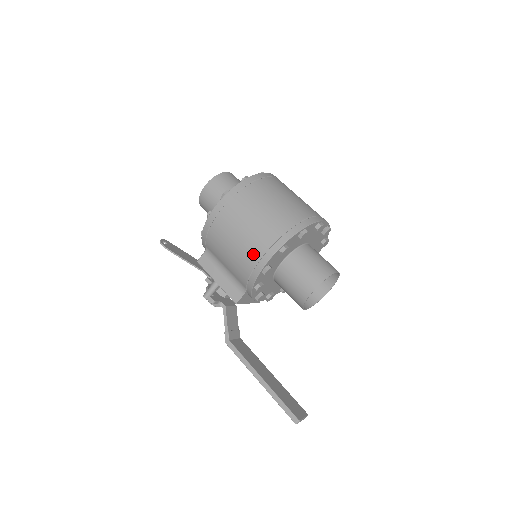
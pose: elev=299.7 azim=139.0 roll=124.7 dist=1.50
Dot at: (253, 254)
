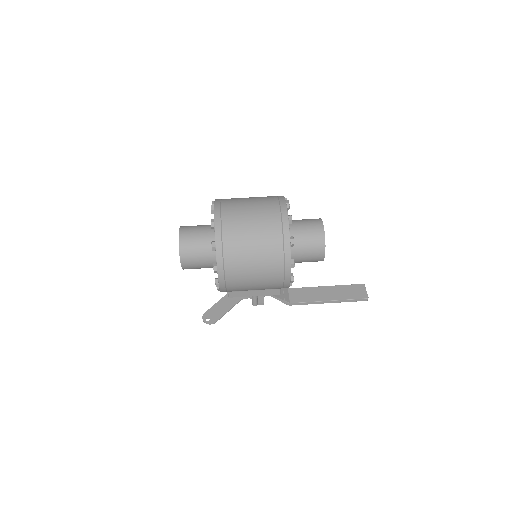
Dot at: (276, 282)
